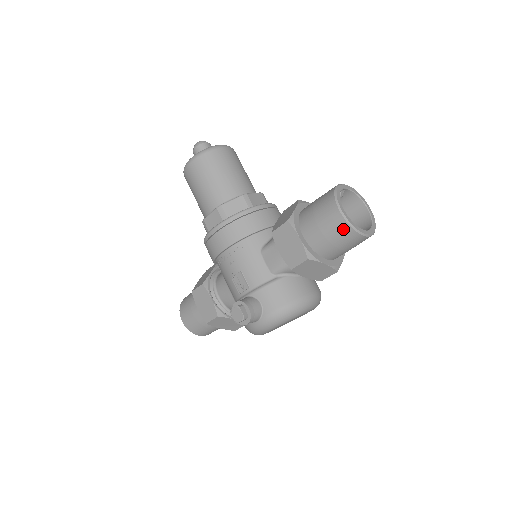
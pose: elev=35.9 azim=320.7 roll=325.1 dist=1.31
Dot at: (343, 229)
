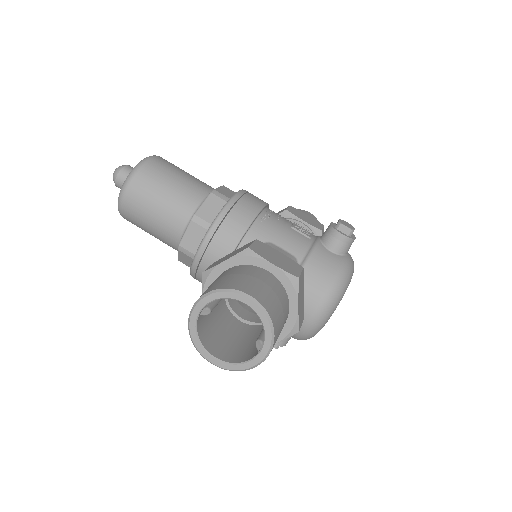
Dot at: occluded
